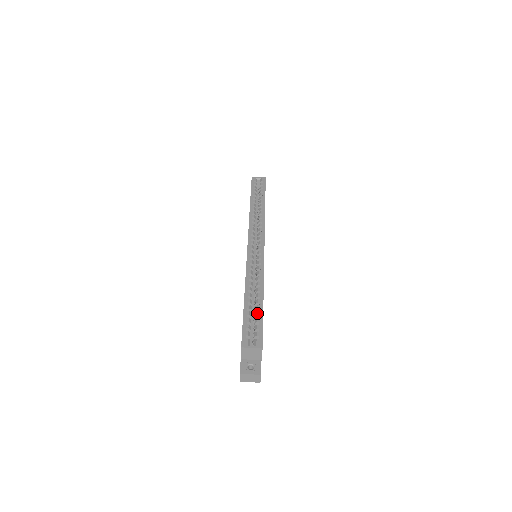
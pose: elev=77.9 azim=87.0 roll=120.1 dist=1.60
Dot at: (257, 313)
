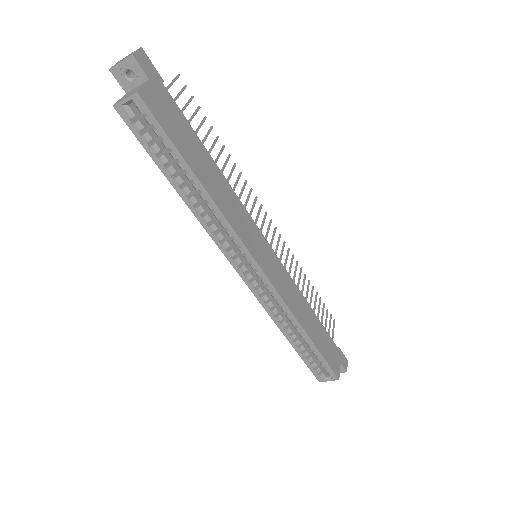
Dot at: (314, 354)
